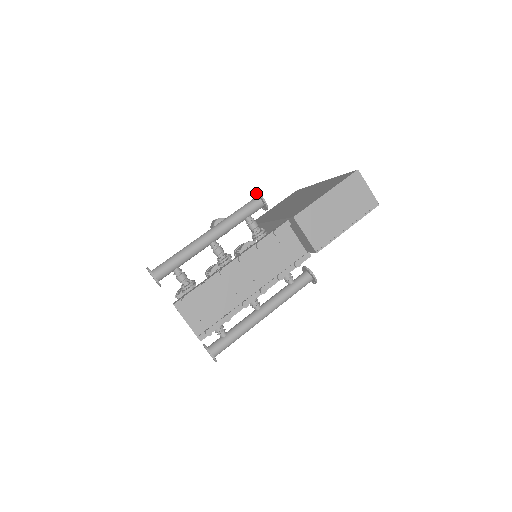
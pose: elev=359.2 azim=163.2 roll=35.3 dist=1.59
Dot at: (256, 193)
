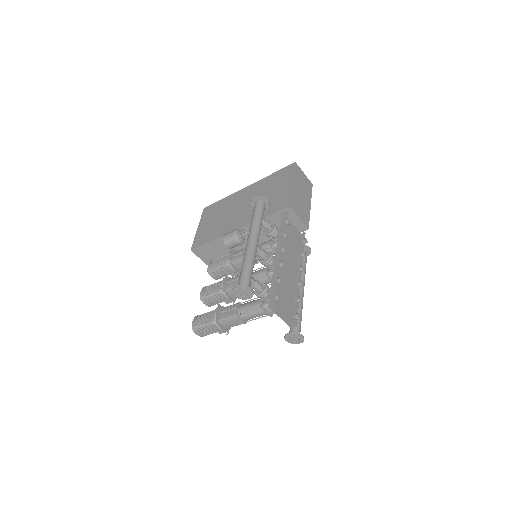
Dot at: (258, 197)
